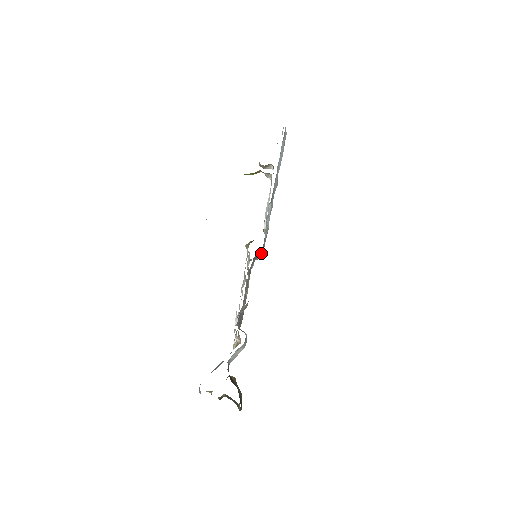
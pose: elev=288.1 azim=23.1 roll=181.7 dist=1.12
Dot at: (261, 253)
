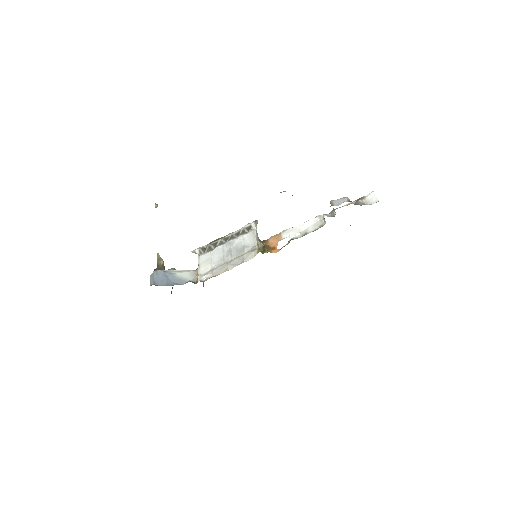
Dot at: occluded
